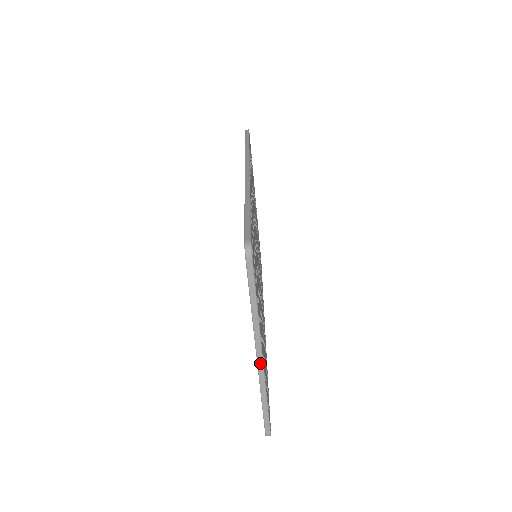
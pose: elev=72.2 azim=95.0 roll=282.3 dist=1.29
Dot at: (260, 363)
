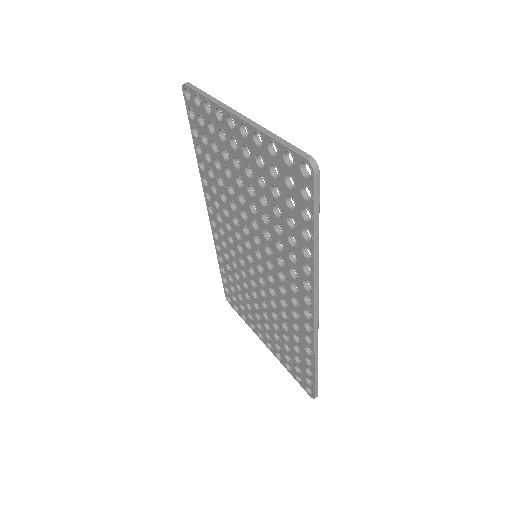
Dot at: (242, 117)
